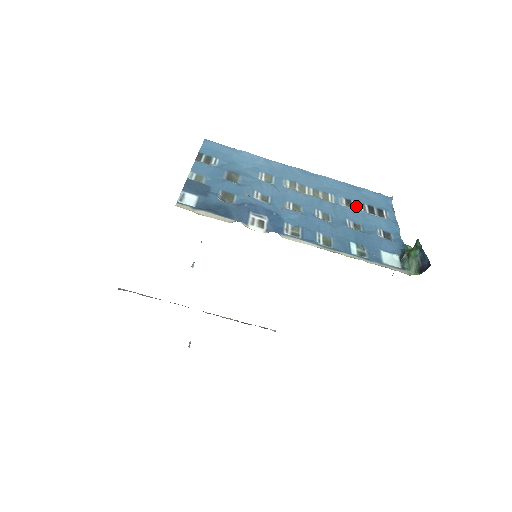
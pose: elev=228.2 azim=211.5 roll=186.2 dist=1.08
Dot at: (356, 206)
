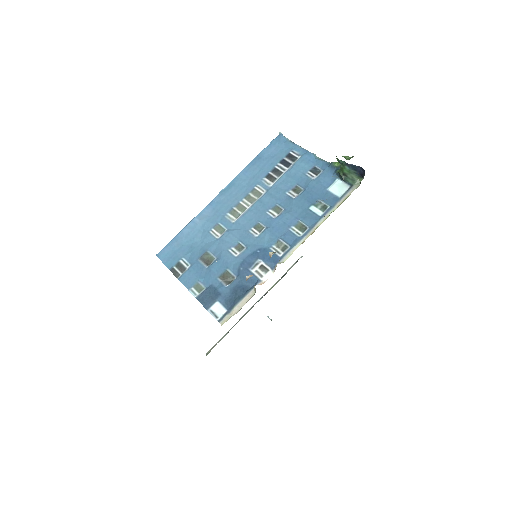
Dot at: (276, 174)
